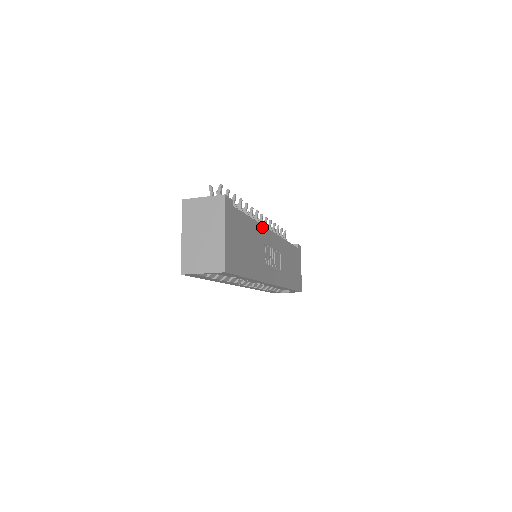
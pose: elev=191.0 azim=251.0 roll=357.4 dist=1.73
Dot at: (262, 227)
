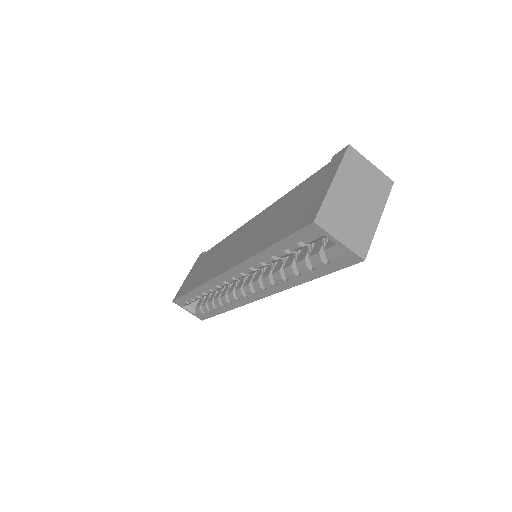
Dot at: occluded
